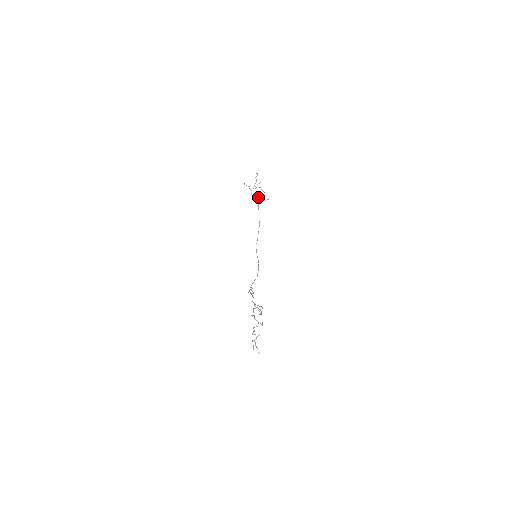
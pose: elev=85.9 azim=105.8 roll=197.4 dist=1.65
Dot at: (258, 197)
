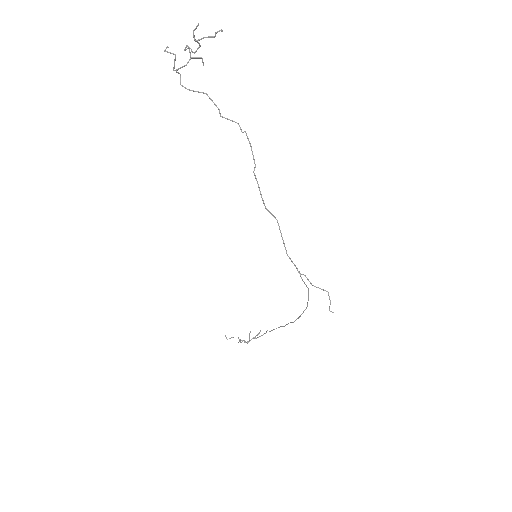
Dot at: (258, 337)
